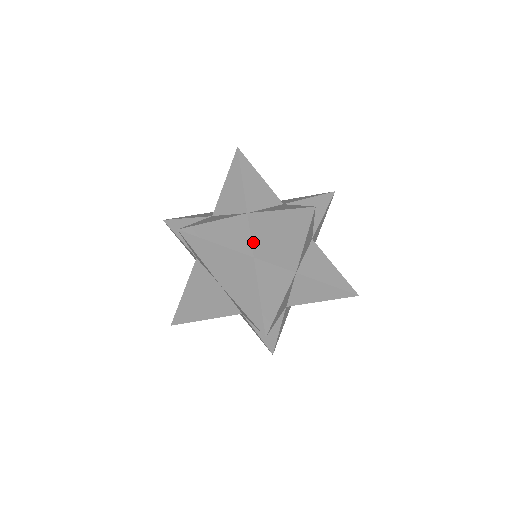
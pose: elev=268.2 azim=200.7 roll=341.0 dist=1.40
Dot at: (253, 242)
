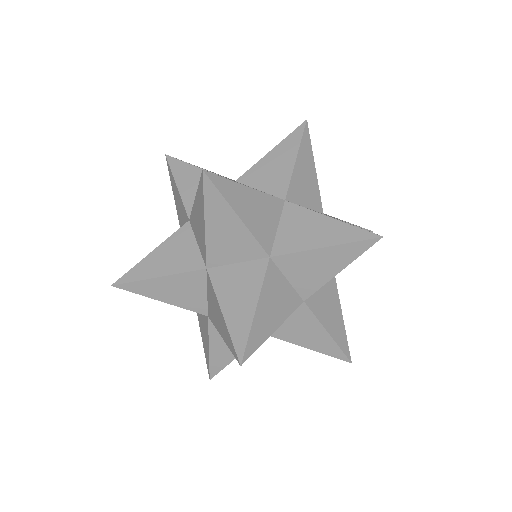
Dot at: (200, 251)
